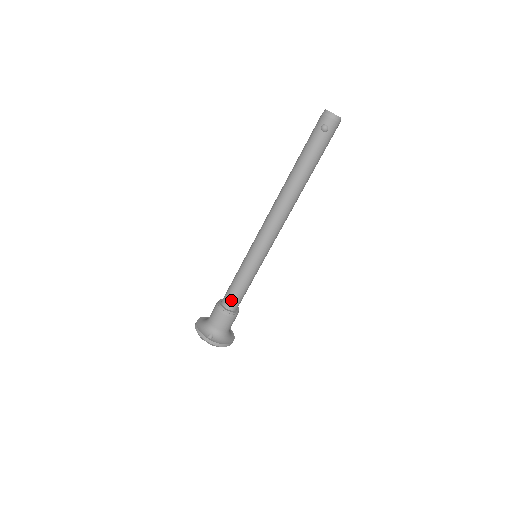
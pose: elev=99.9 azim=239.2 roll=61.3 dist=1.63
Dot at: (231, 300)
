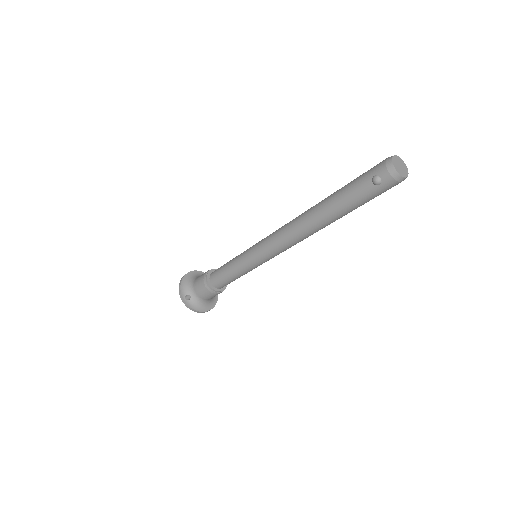
Dot at: (217, 280)
